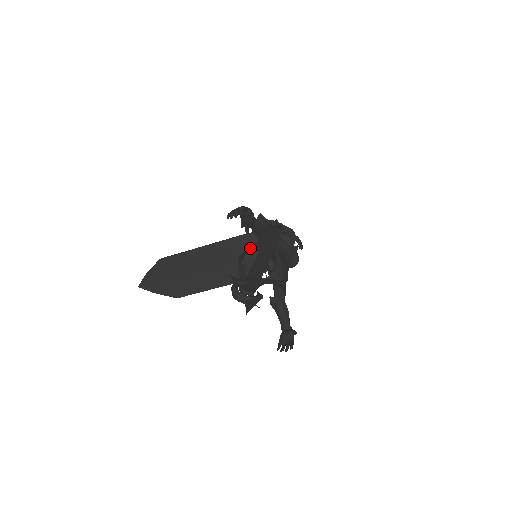
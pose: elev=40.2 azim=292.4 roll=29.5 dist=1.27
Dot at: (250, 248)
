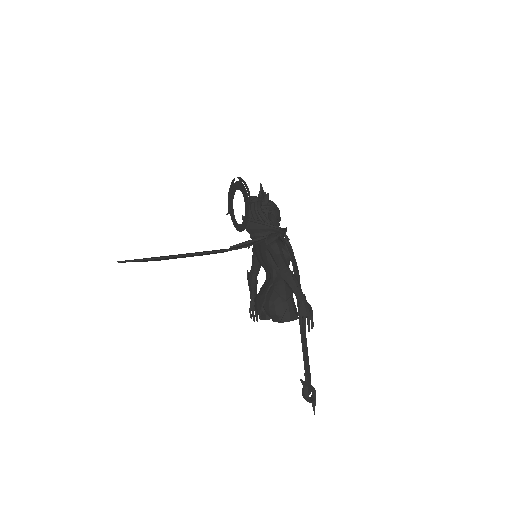
Dot at: (291, 316)
